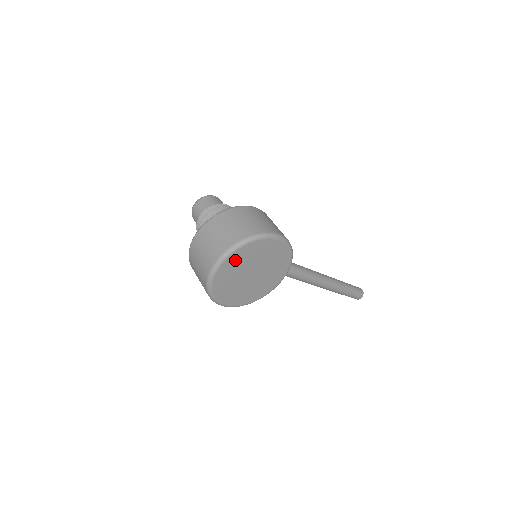
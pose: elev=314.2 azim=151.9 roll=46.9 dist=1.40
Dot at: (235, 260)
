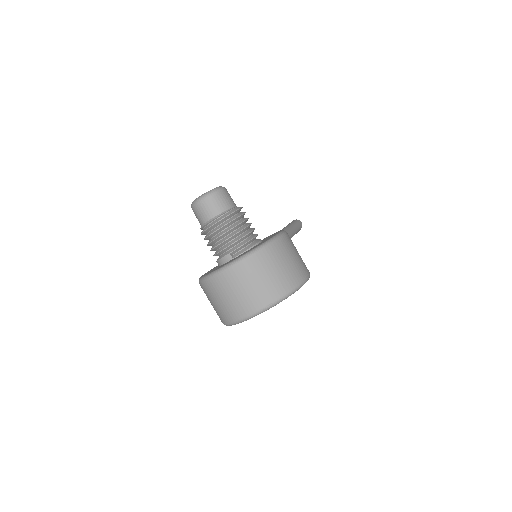
Dot at: occluded
